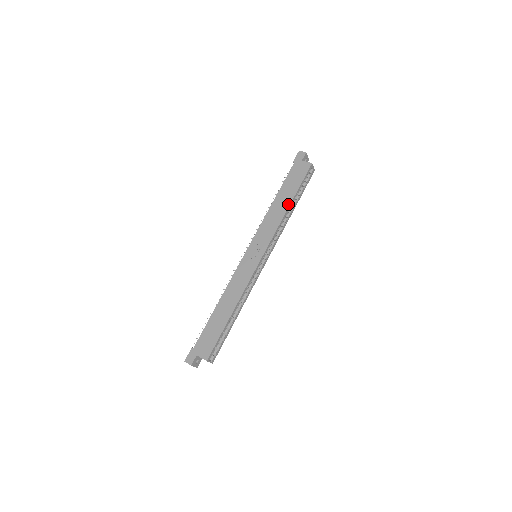
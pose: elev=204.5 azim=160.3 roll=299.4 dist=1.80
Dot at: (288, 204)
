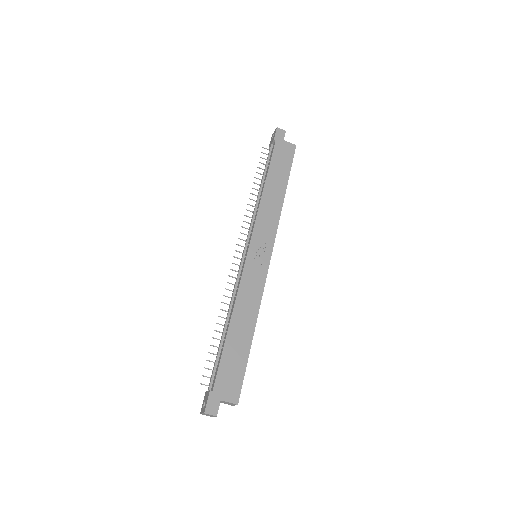
Dot at: (283, 192)
